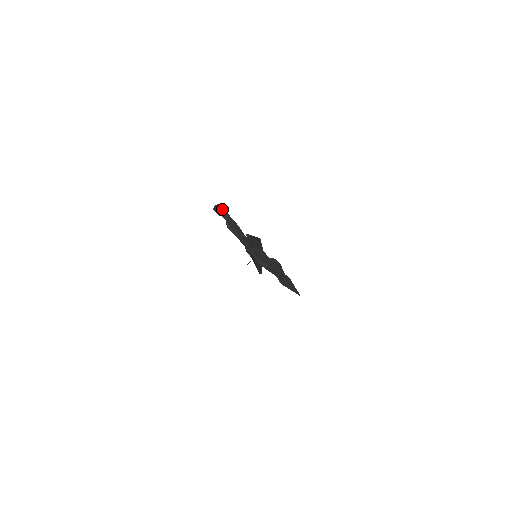
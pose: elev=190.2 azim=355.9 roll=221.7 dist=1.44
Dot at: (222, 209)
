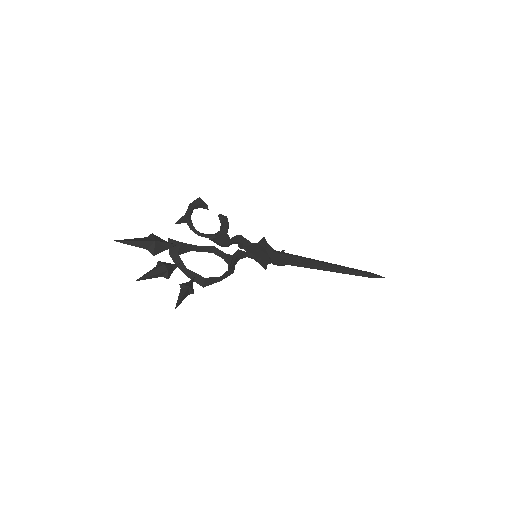
Dot at: (190, 203)
